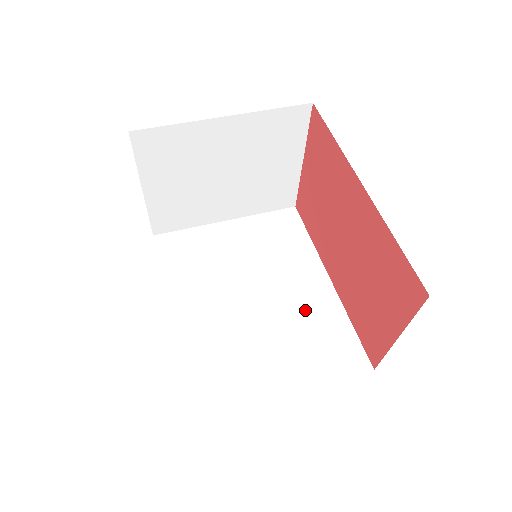
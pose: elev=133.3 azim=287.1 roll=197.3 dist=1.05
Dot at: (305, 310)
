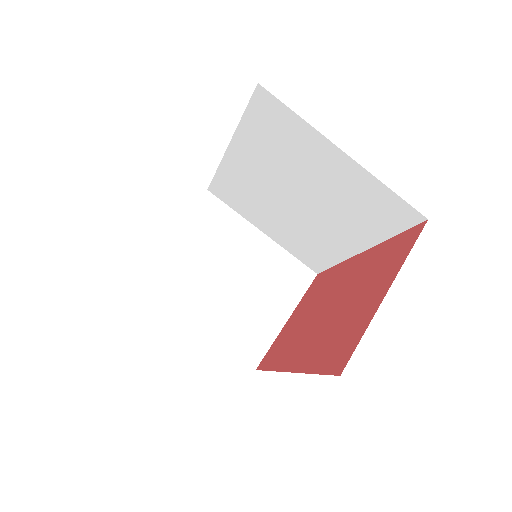
Dot at: (318, 238)
